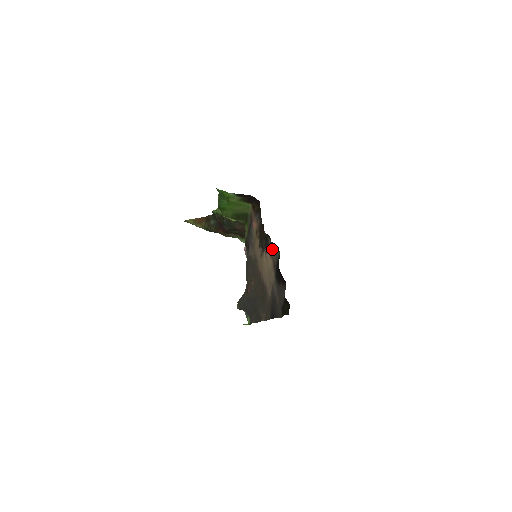
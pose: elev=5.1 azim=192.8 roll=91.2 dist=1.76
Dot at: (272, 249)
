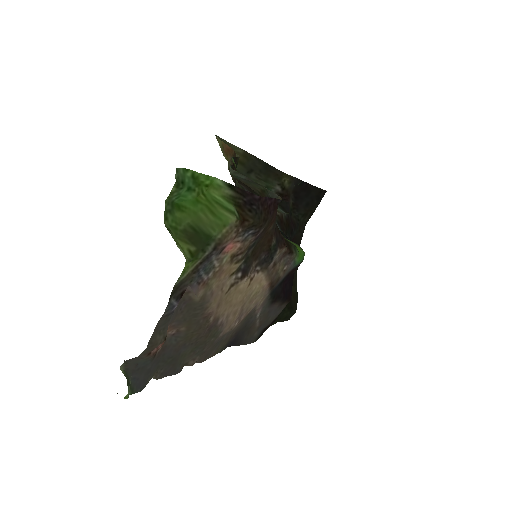
Dot at: (284, 259)
